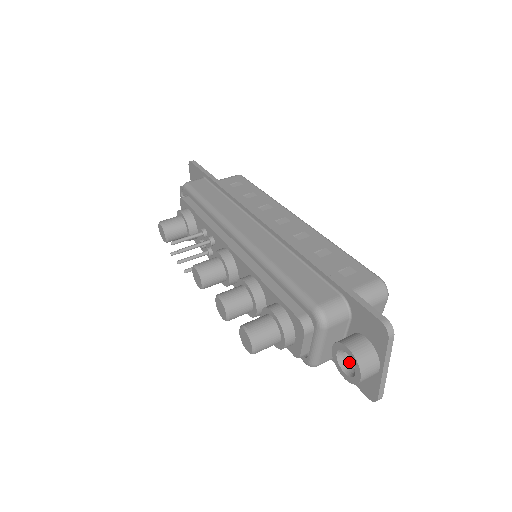
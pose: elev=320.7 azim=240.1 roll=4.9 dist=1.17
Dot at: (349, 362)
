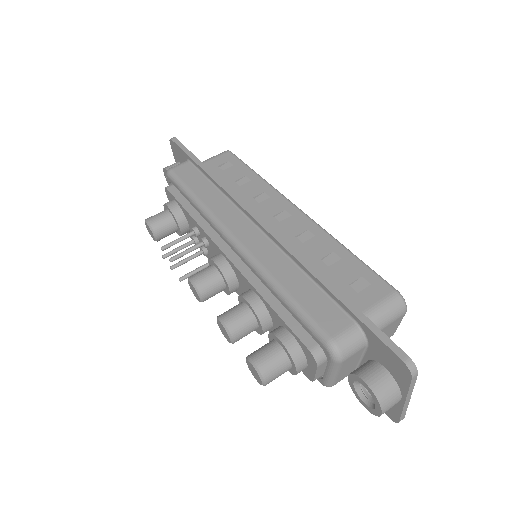
Dot at: occluded
